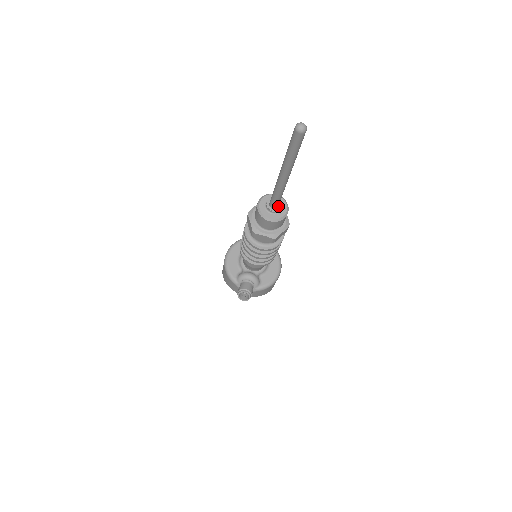
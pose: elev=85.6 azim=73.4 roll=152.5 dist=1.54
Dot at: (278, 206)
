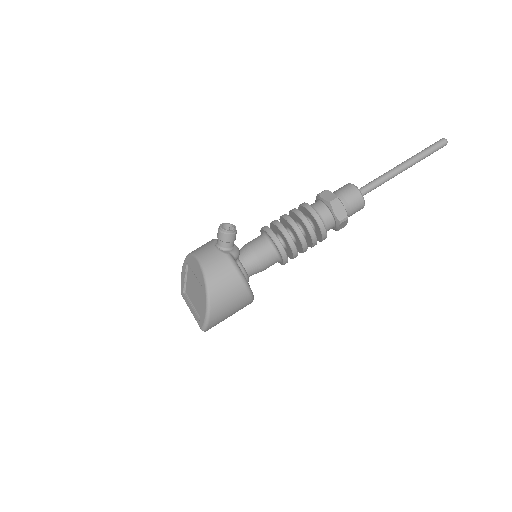
Dot at: occluded
